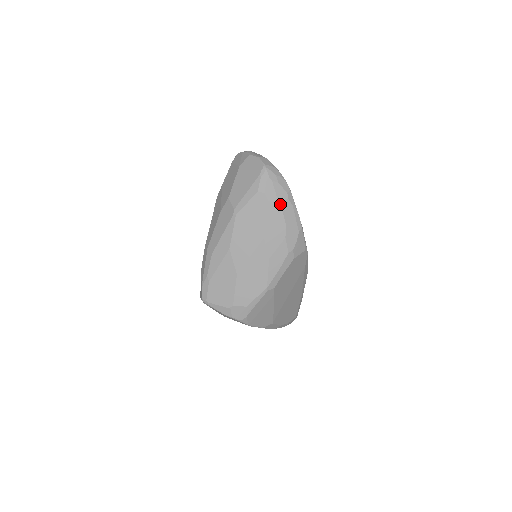
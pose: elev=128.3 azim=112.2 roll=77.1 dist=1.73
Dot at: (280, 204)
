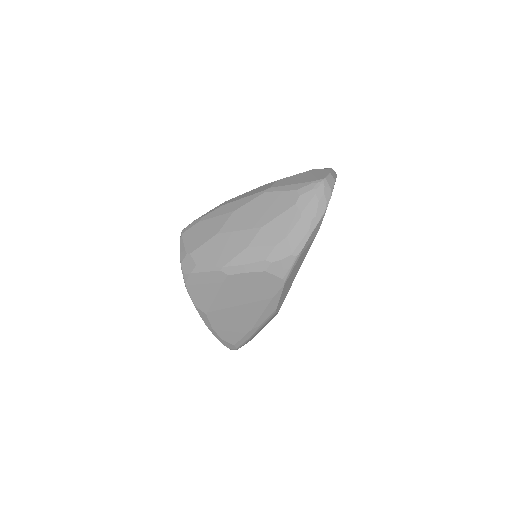
Dot at: (301, 216)
